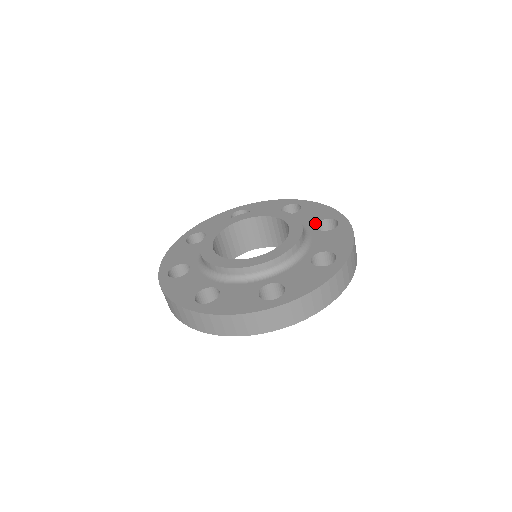
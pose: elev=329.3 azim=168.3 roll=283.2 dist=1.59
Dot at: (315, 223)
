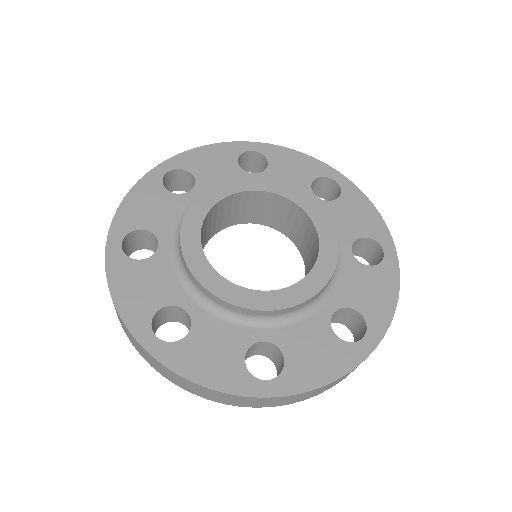
Dot at: (309, 187)
